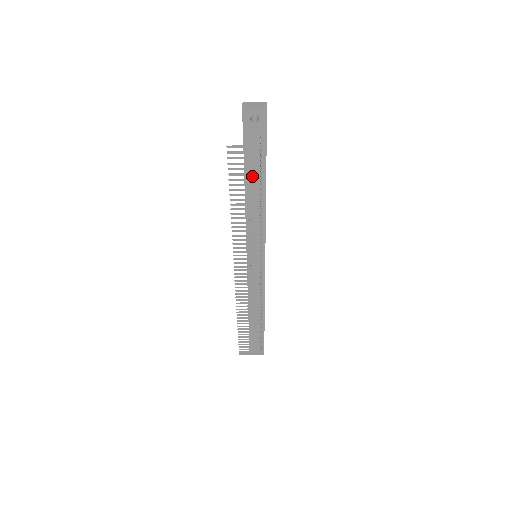
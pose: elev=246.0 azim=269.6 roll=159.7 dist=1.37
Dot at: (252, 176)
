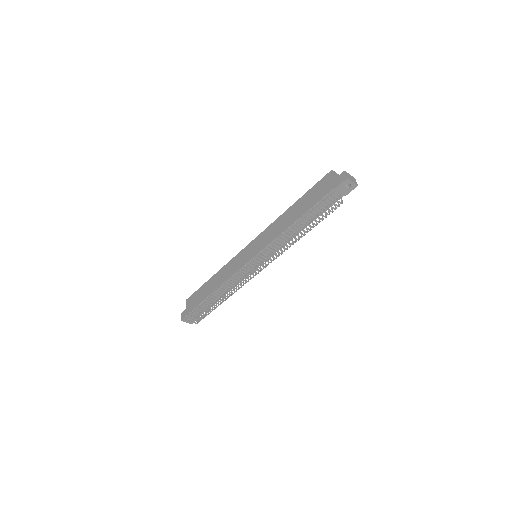
Dot at: (312, 212)
